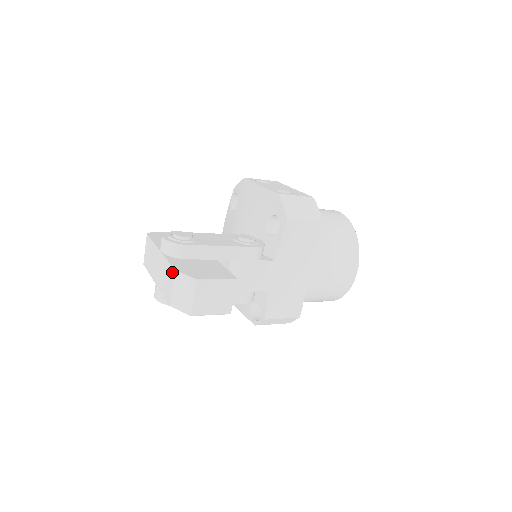
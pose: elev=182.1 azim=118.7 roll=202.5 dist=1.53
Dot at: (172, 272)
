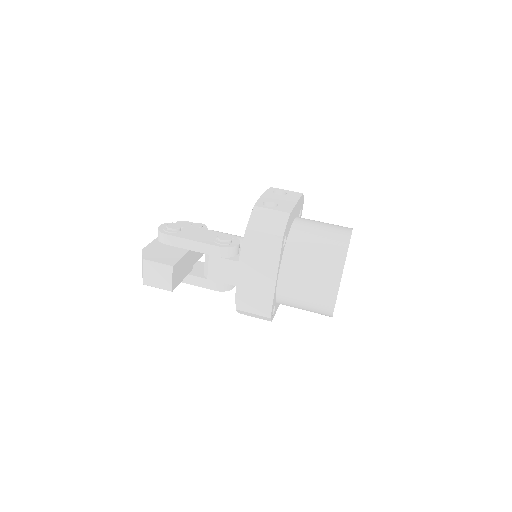
Dot at: occluded
